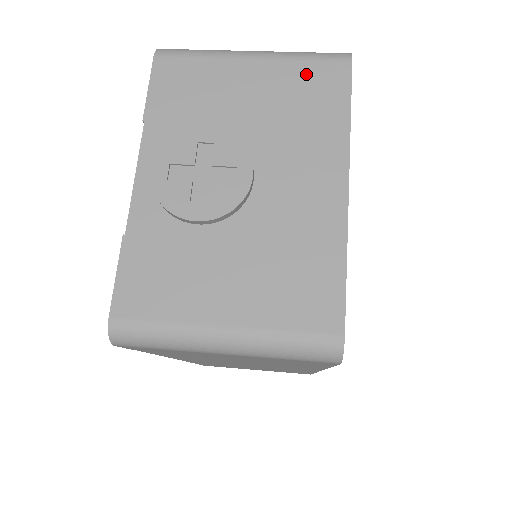
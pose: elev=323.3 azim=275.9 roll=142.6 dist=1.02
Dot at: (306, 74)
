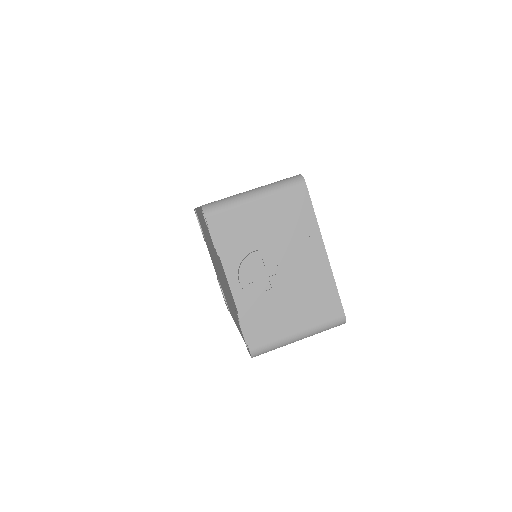
Dot at: (287, 200)
